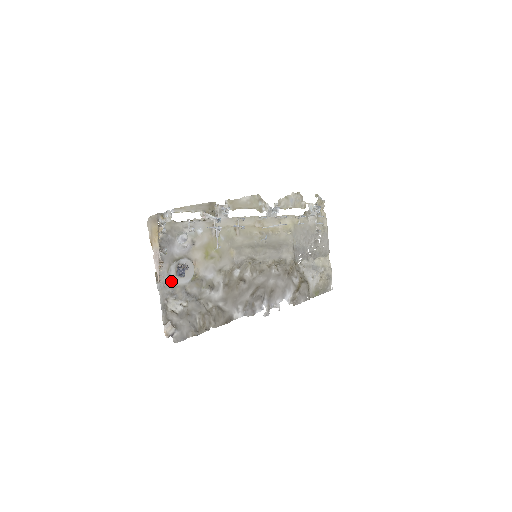
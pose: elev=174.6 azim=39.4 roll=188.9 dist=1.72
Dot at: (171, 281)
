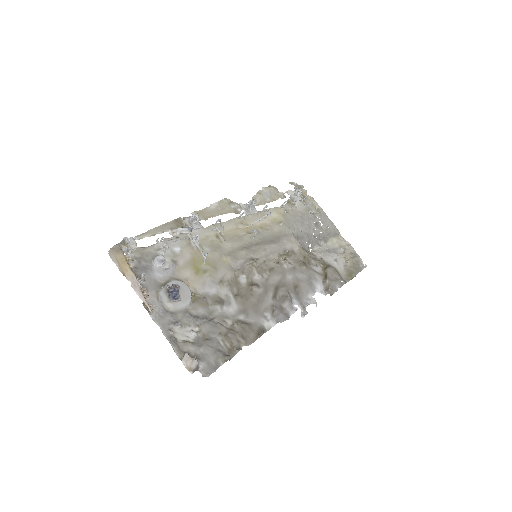
Dot at: (167, 309)
